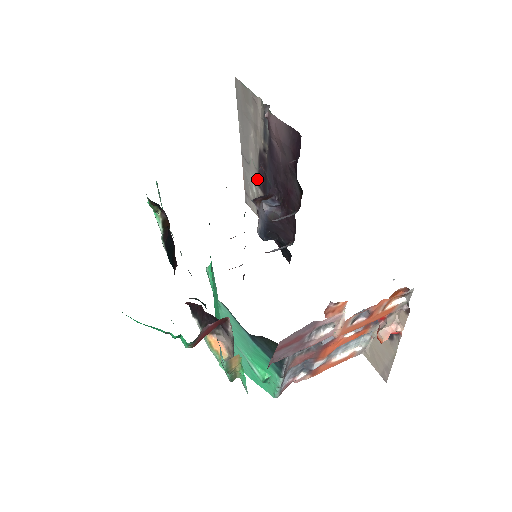
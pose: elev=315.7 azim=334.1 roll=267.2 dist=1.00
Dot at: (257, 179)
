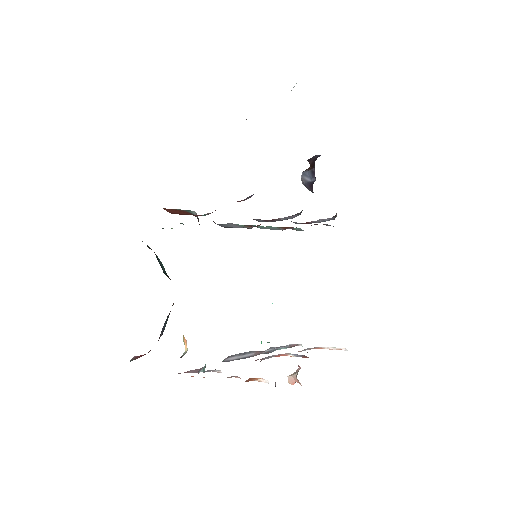
Dot at: occluded
